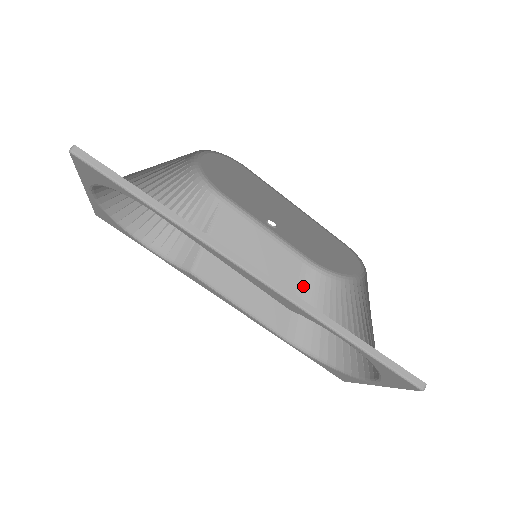
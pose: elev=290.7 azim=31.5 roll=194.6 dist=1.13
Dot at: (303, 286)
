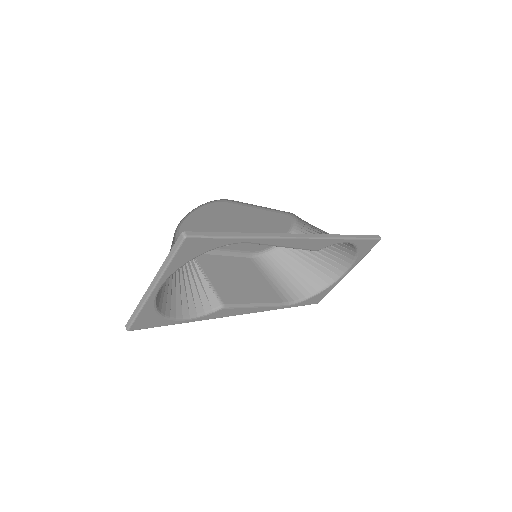
Dot at: (262, 270)
